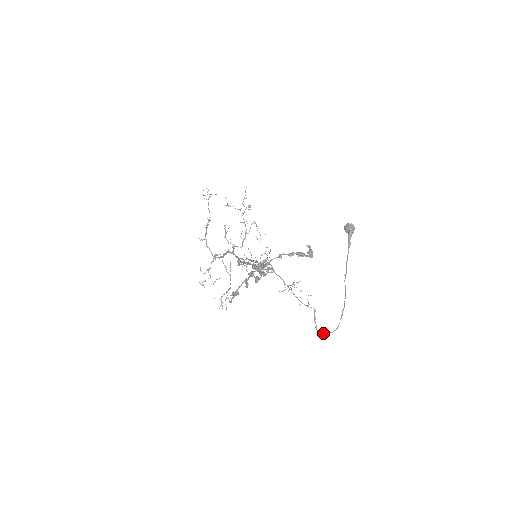
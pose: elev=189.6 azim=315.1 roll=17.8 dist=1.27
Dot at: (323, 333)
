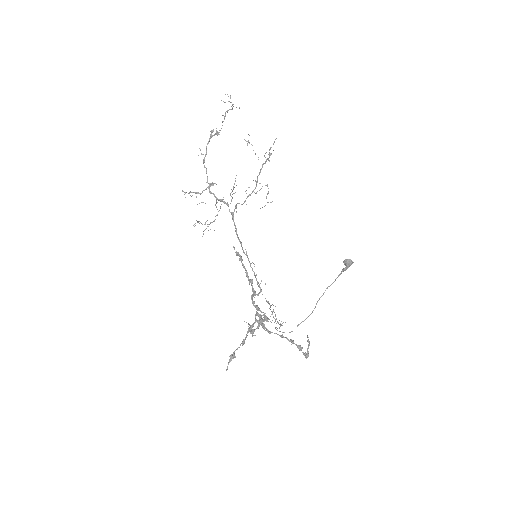
Dot at: (279, 331)
